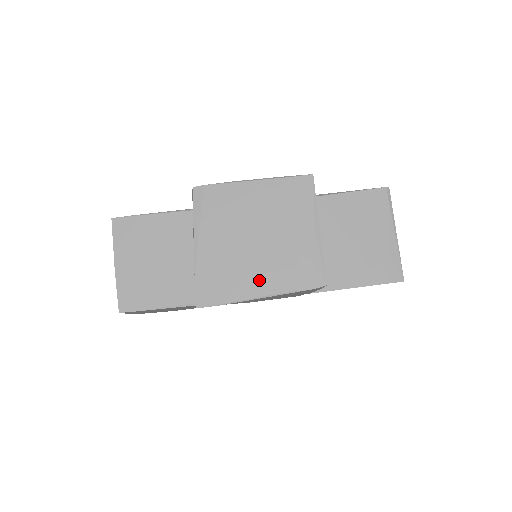
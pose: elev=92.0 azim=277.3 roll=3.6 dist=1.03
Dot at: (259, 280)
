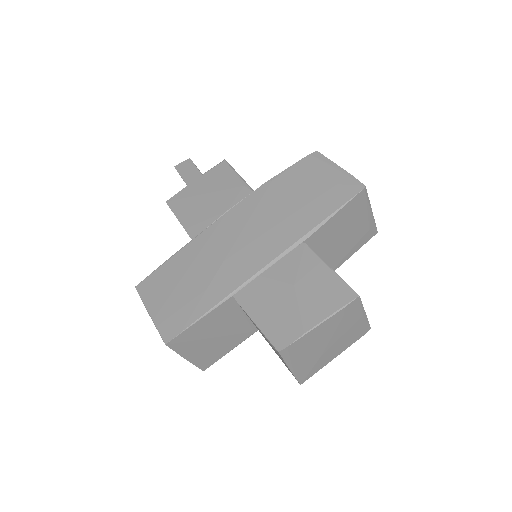
Dot at: (334, 354)
